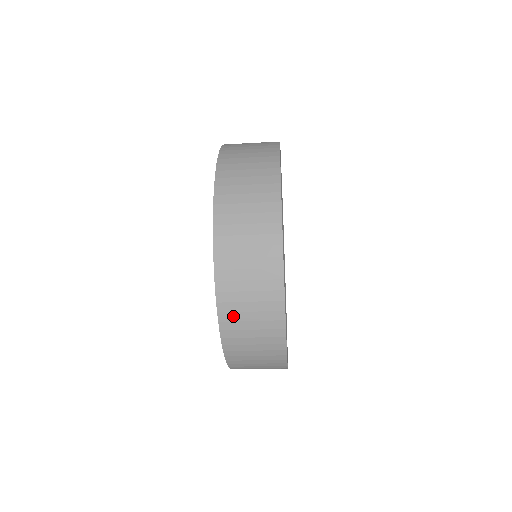
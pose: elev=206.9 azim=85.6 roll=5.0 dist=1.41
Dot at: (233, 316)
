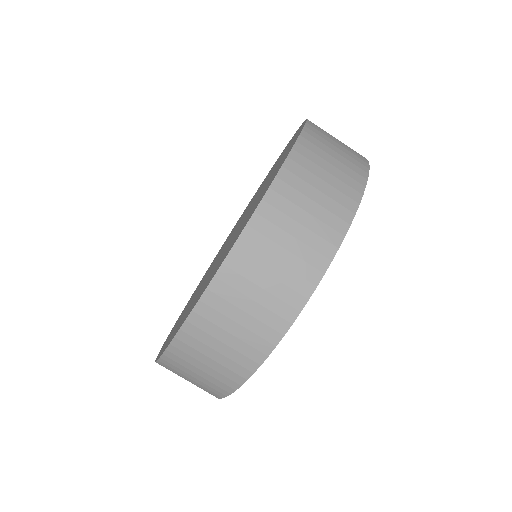
Dot at: (320, 134)
